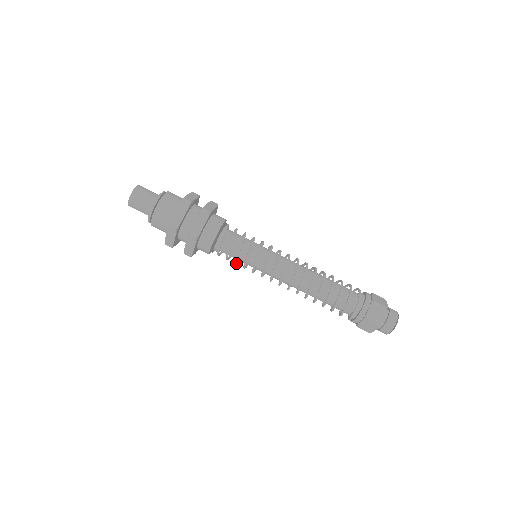
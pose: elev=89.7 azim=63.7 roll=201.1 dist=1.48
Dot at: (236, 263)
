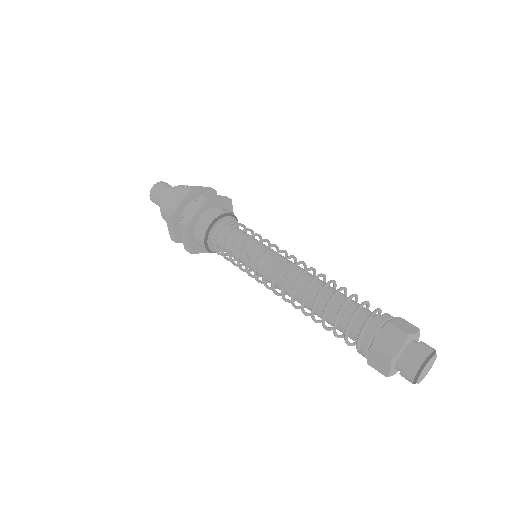
Dot at: (231, 247)
